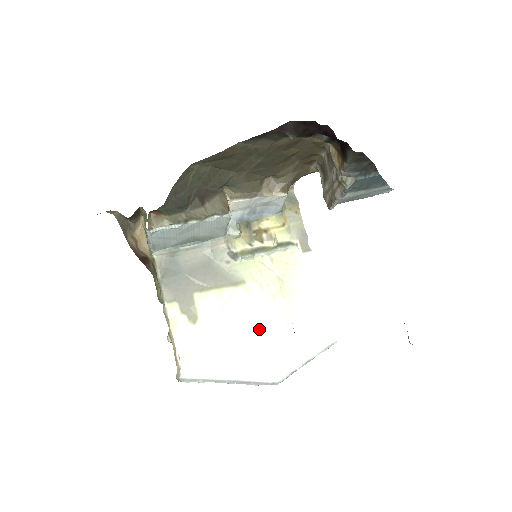
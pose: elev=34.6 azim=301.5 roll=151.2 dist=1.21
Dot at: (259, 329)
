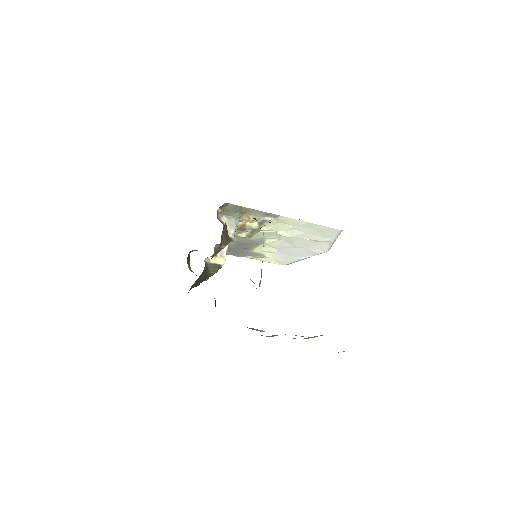
Dot at: (295, 246)
